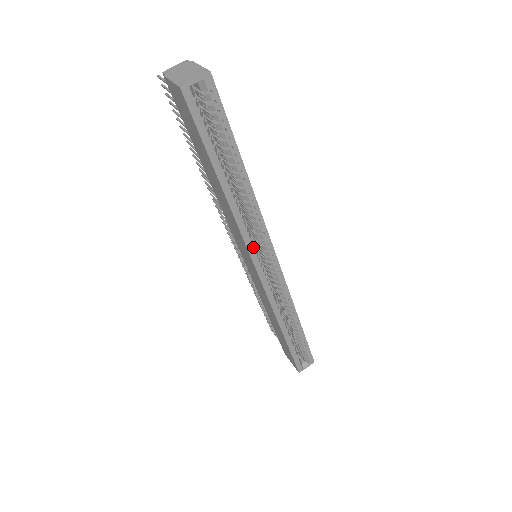
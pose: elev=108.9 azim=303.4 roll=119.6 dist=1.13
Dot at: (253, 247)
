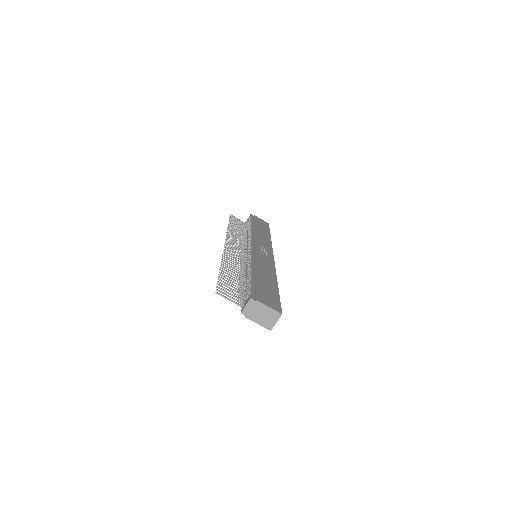
Dot at: occluded
